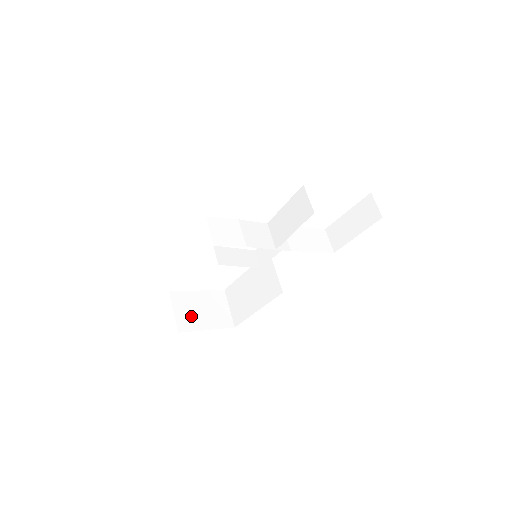
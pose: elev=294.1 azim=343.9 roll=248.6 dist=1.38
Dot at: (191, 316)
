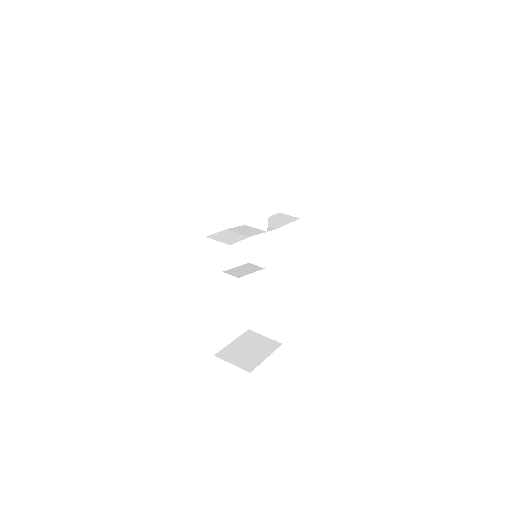
Dot at: (246, 358)
